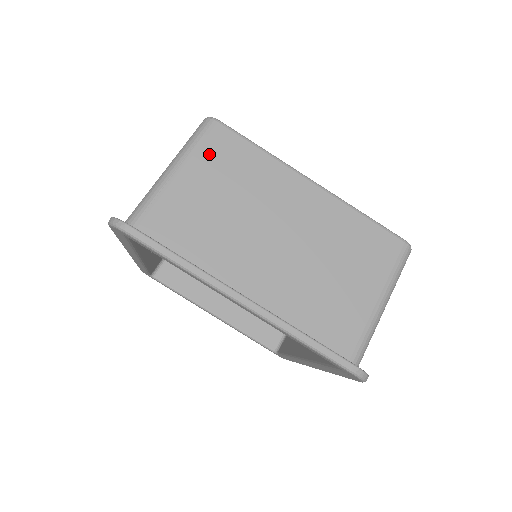
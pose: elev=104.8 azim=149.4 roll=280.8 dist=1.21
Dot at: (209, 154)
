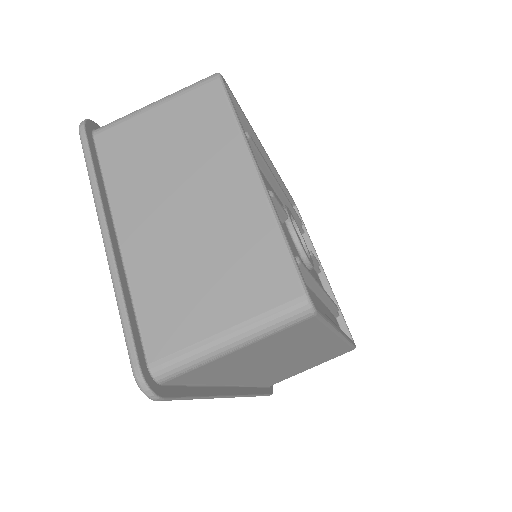
Dot at: (189, 103)
